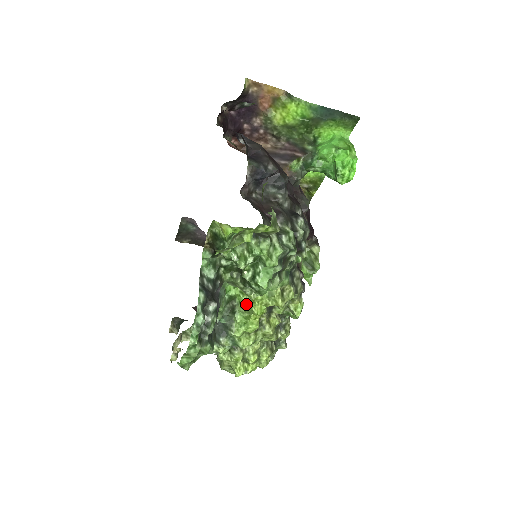
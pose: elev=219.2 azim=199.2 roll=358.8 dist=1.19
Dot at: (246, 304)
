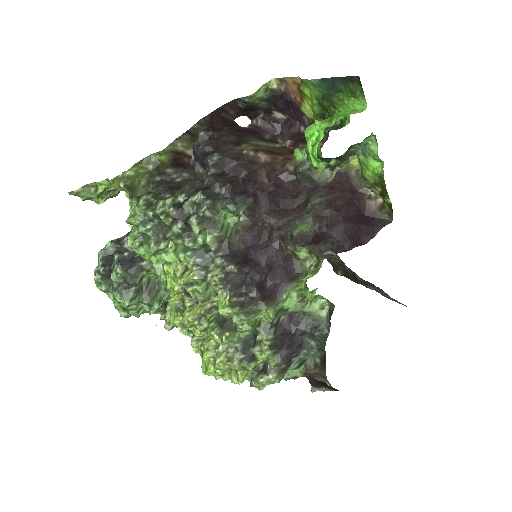
Dot at: (163, 274)
